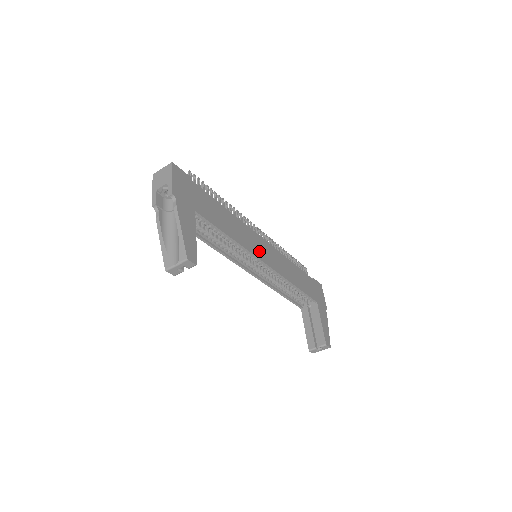
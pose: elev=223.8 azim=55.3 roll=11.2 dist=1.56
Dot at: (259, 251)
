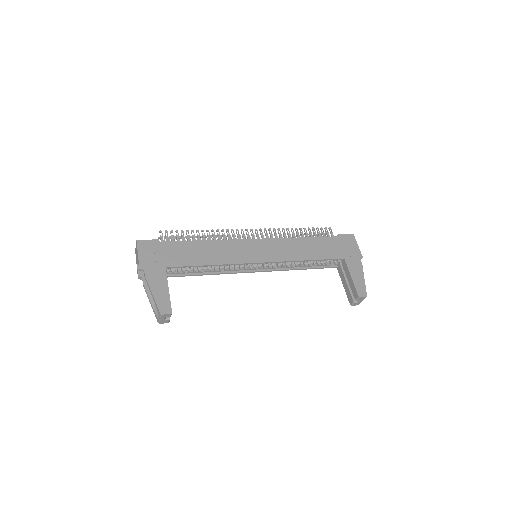
Dot at: (250, 255)
